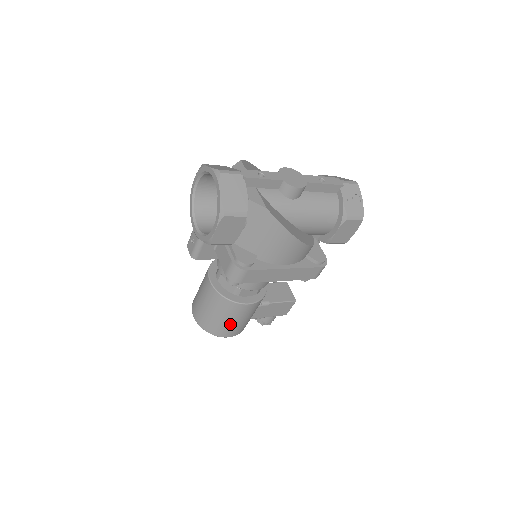
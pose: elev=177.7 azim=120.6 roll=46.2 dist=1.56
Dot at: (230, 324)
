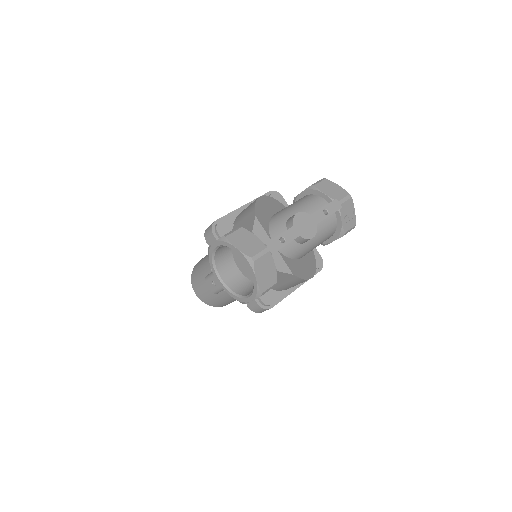
Dot at: (233, 301)
